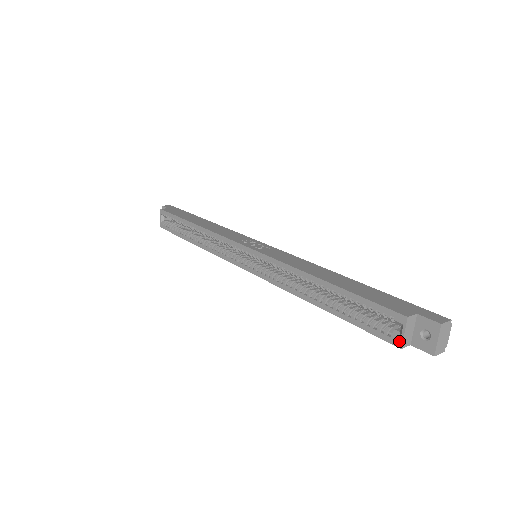
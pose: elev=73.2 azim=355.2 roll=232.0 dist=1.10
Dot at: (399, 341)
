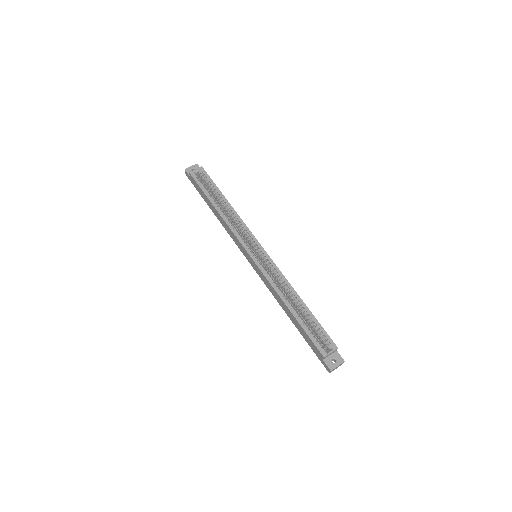
Dot at: (326, 354)
